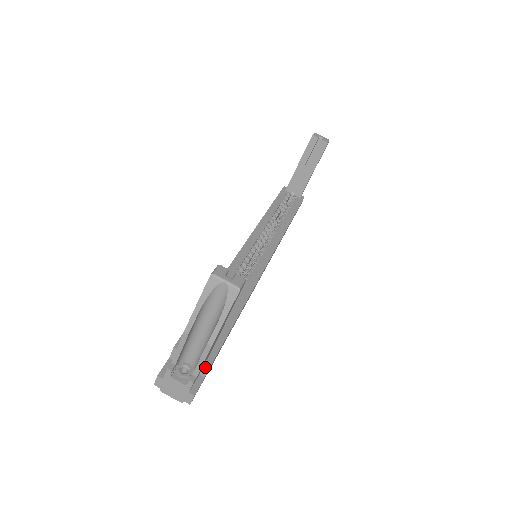
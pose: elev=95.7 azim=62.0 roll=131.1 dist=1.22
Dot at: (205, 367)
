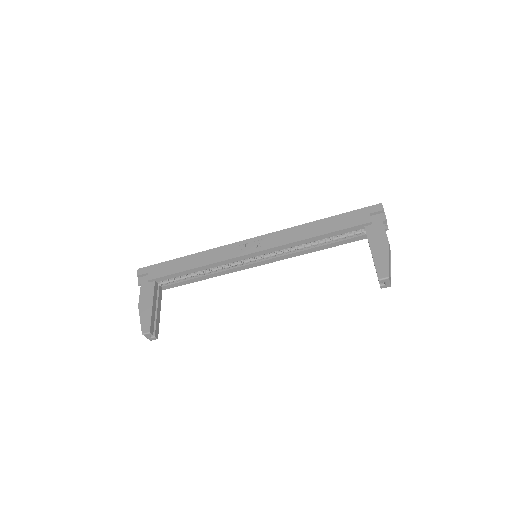
Dot at: occluded
